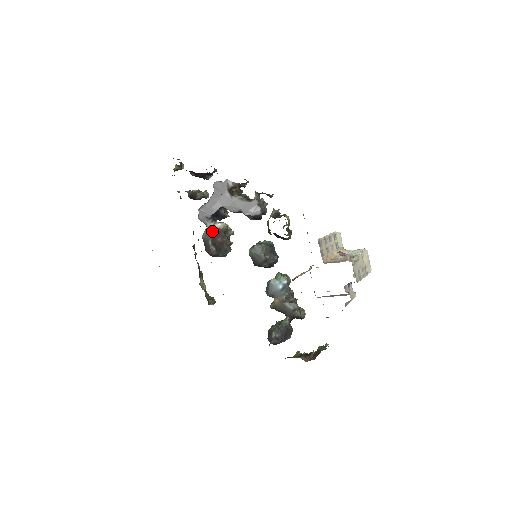
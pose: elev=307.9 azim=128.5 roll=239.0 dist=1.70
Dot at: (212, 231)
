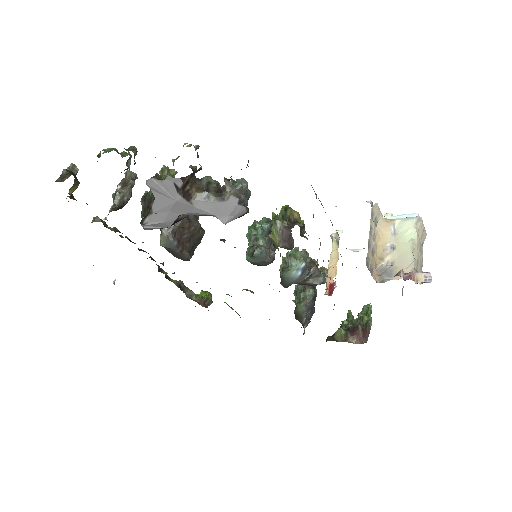
Dot at: (171, 232)
